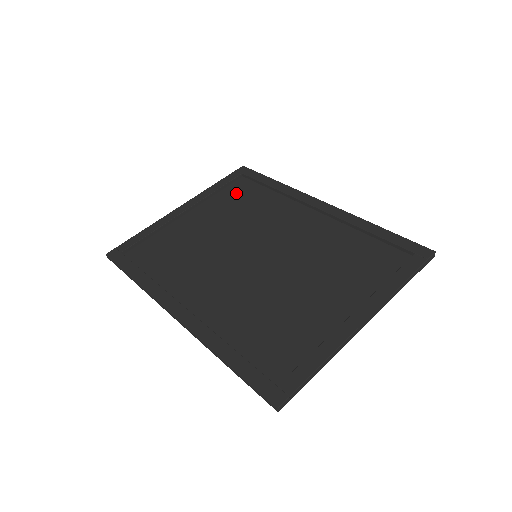
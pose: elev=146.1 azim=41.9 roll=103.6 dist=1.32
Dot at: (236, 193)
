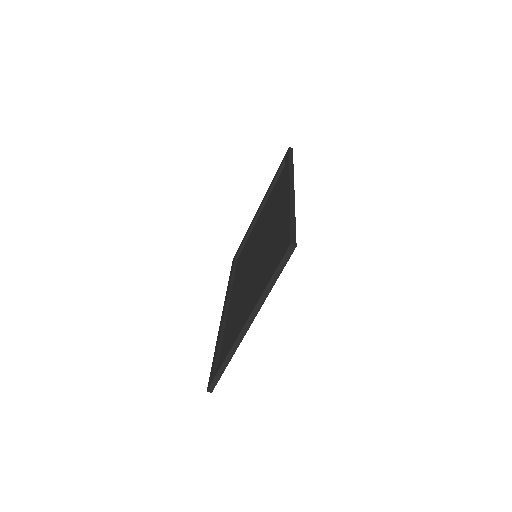
Dot at: (278, 183)
